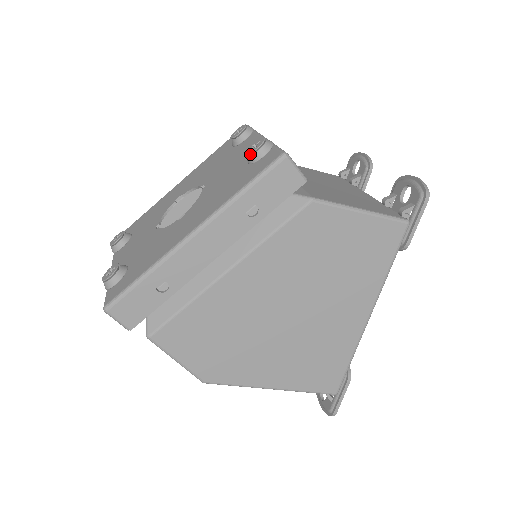
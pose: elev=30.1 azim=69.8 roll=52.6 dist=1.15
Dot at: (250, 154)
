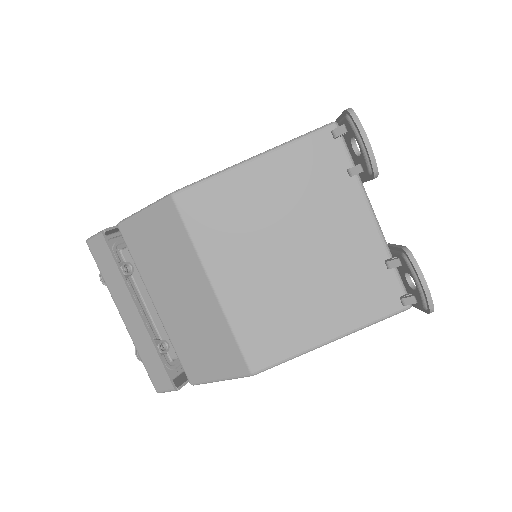
Dot at: occluded
